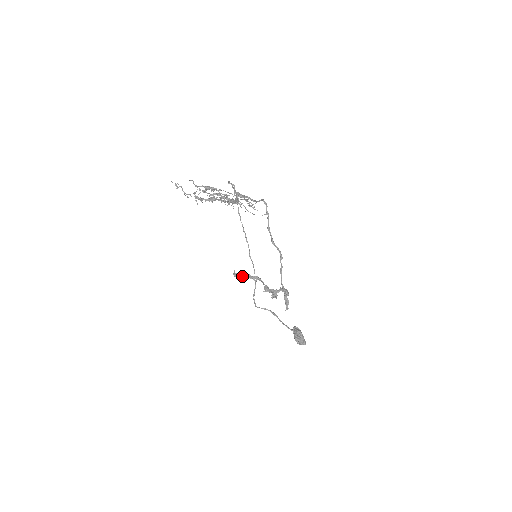
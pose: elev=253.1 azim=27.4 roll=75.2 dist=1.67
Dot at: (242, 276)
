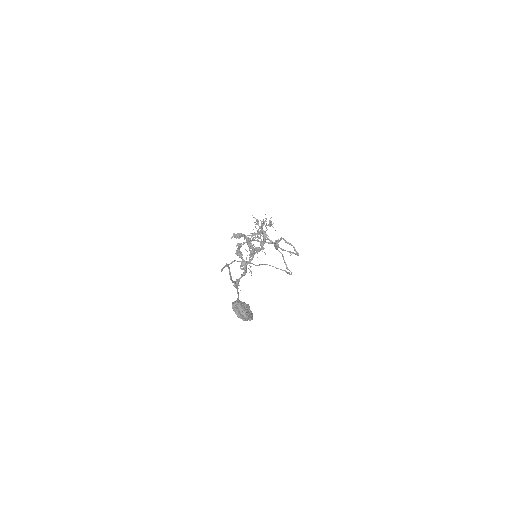
Dot at: (238, 280)
